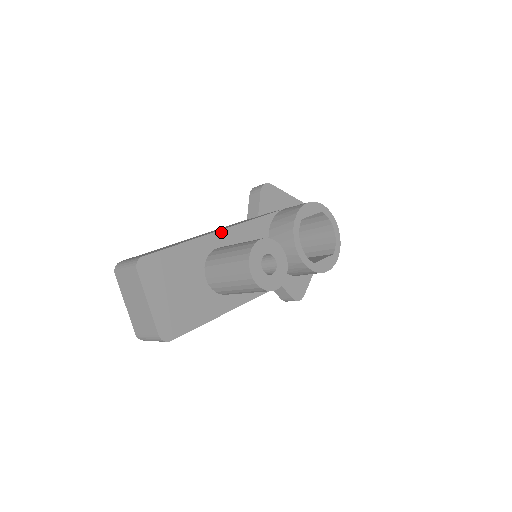
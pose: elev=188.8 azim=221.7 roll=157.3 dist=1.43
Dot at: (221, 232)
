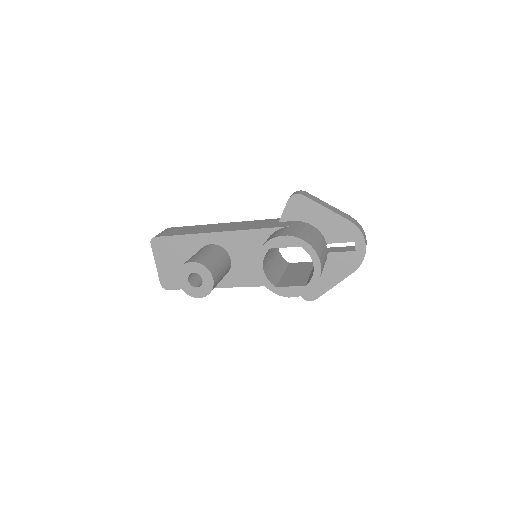
Dot at: (217, 233)
